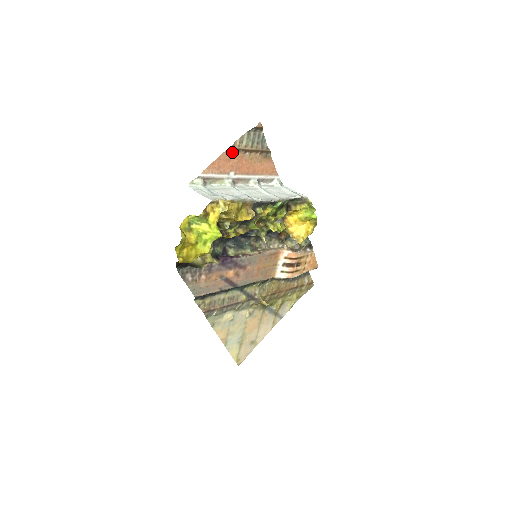
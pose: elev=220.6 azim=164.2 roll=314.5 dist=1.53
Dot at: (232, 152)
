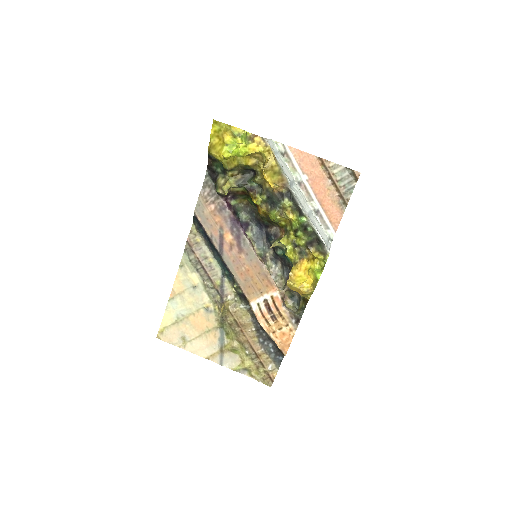
Dot at: (321, 164)
